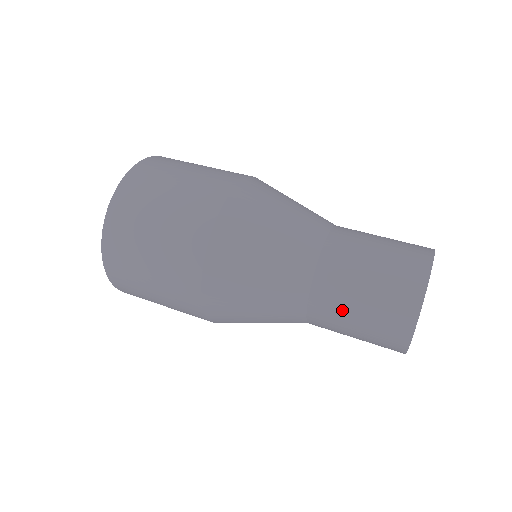
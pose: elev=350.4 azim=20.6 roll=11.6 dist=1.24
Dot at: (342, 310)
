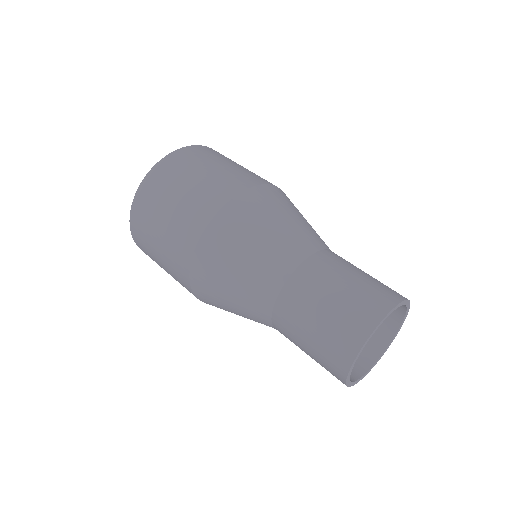
Dot at: (296, 345)
